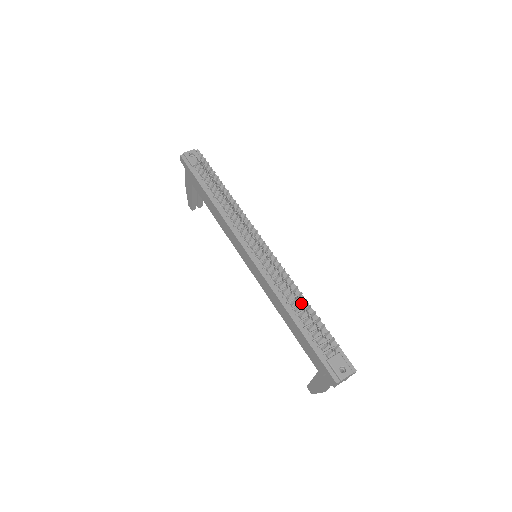
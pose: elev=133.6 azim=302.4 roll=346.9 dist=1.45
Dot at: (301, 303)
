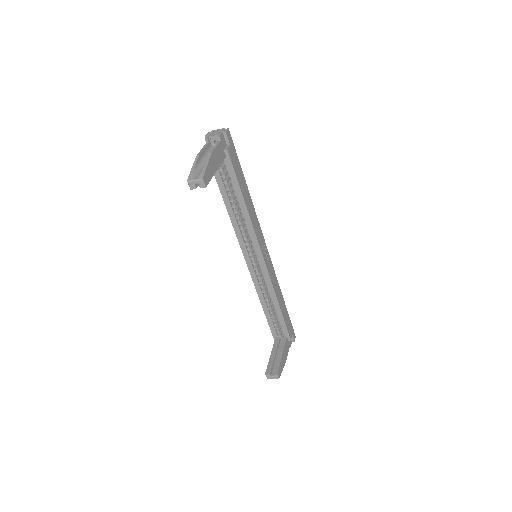
Dot at: occluded
